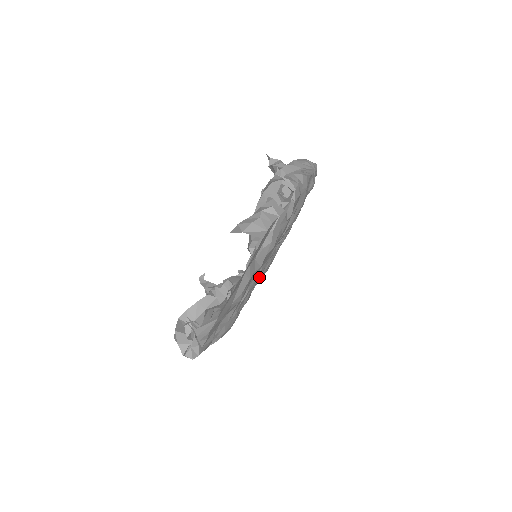
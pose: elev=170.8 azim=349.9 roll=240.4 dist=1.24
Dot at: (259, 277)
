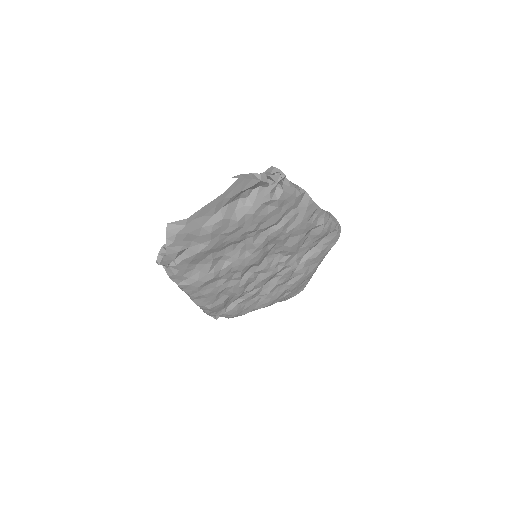
Dot at: (247, 263)
